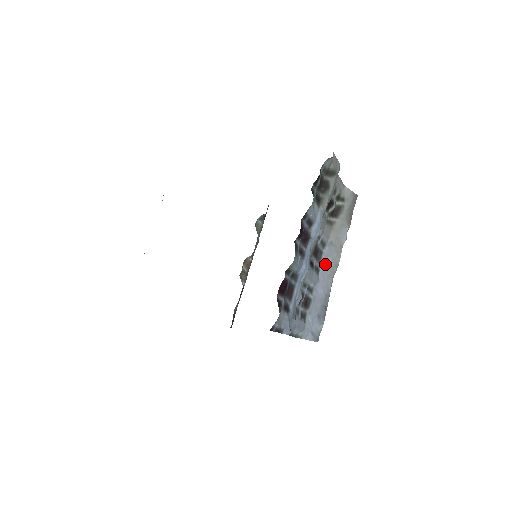
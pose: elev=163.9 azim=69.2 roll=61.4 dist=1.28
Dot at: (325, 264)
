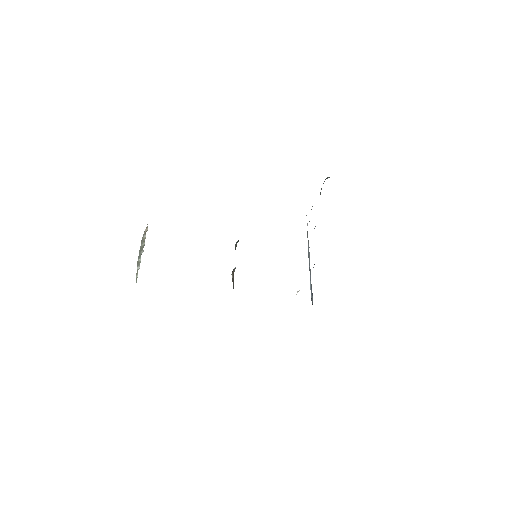
Dot at: (308, 256)
